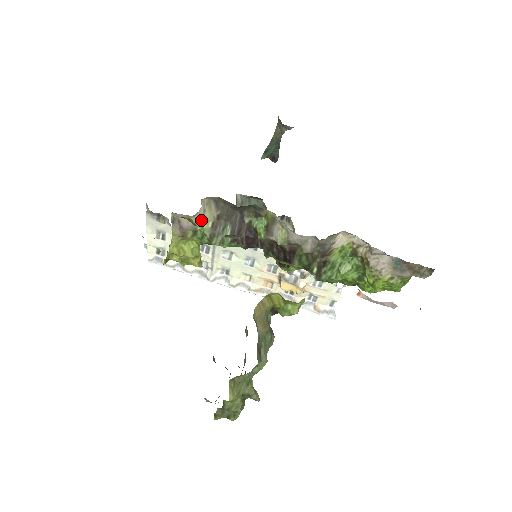
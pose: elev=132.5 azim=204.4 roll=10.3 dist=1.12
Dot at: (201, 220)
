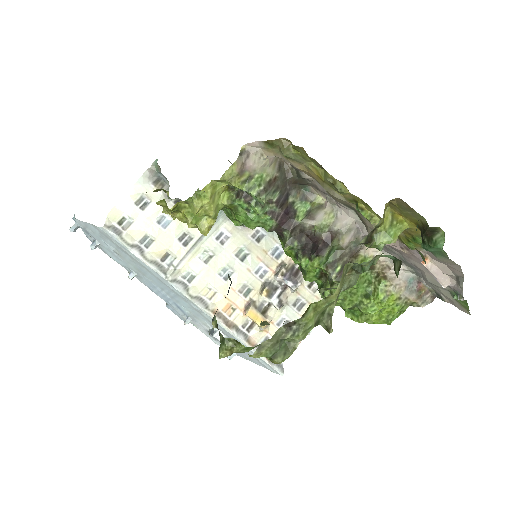
Dot at: (265, 169)
